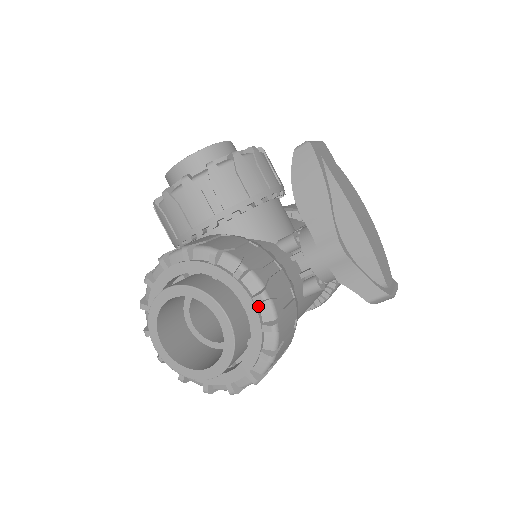
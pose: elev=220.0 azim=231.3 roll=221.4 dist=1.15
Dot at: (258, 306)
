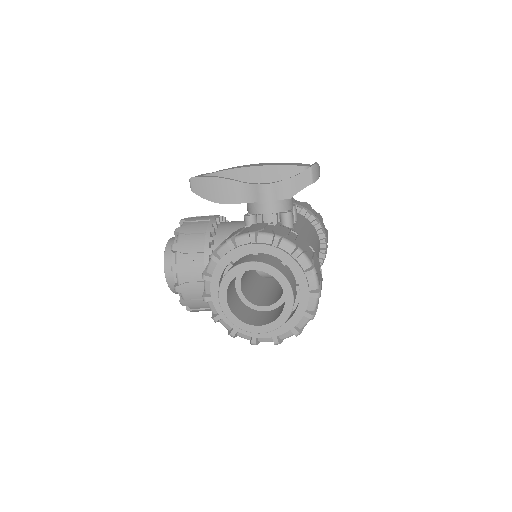
Dot at: (259, 243)
